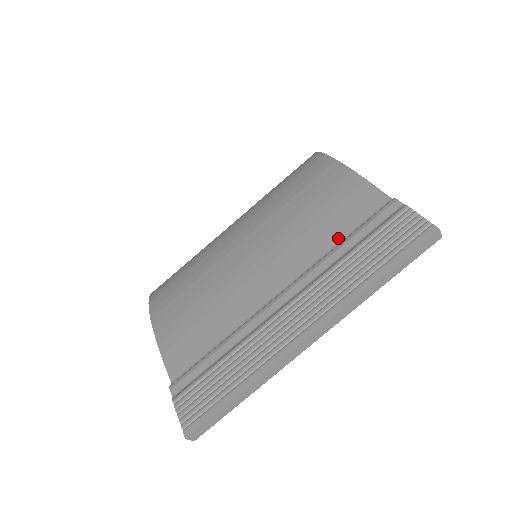
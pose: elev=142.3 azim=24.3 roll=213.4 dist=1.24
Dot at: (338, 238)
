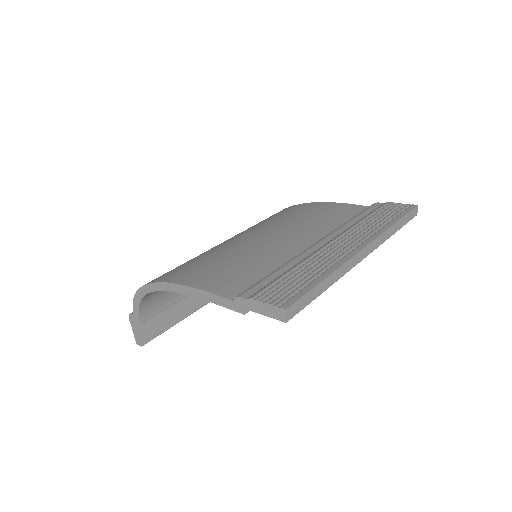
Dot at: (344, 221)
